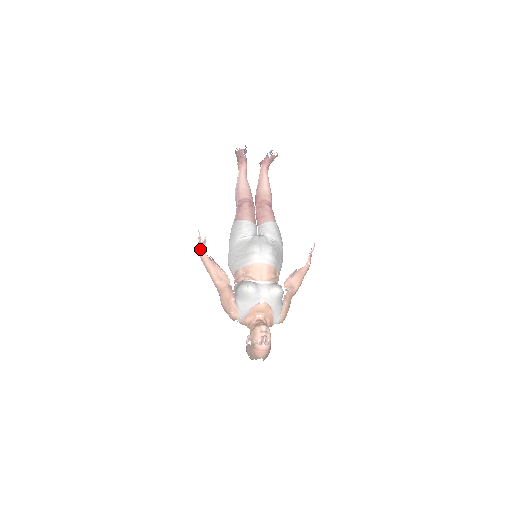
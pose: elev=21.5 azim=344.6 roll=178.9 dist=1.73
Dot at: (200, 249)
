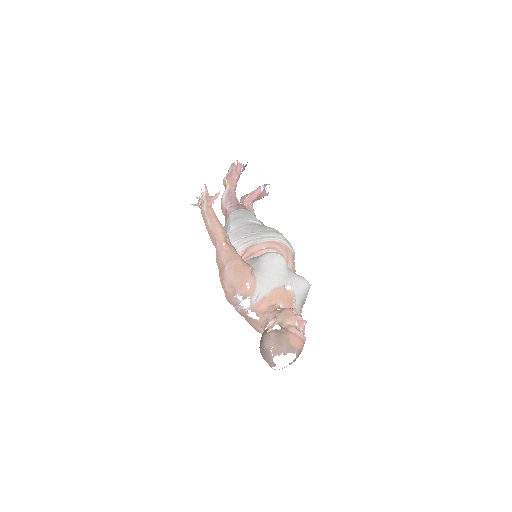
Dot at: (207, 201)
